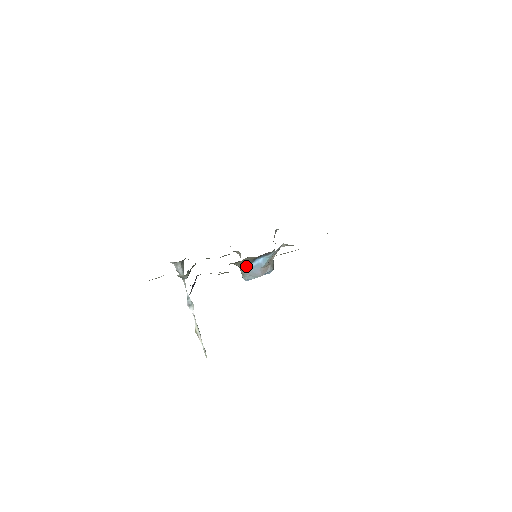
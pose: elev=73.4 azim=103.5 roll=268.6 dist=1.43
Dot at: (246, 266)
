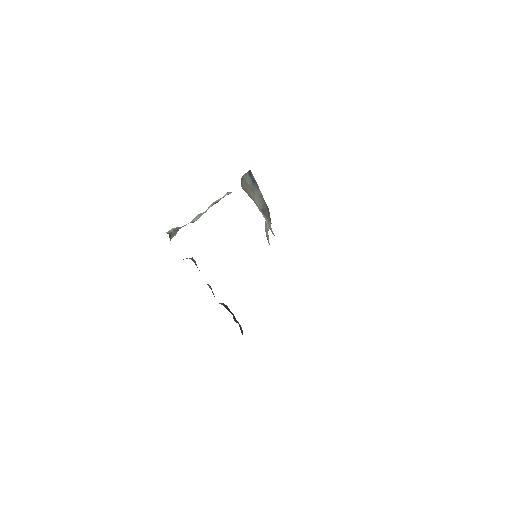
Dot at: occluded
